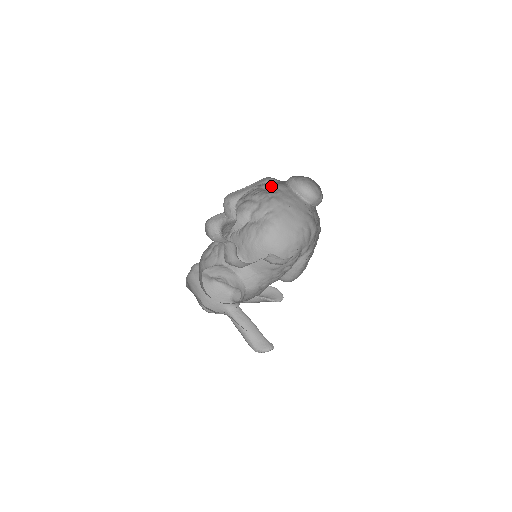
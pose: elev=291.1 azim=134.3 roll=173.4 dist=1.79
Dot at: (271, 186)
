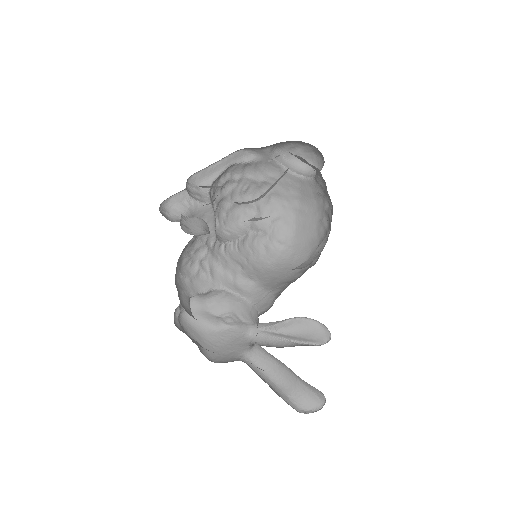
Dot at: (259, 173)
